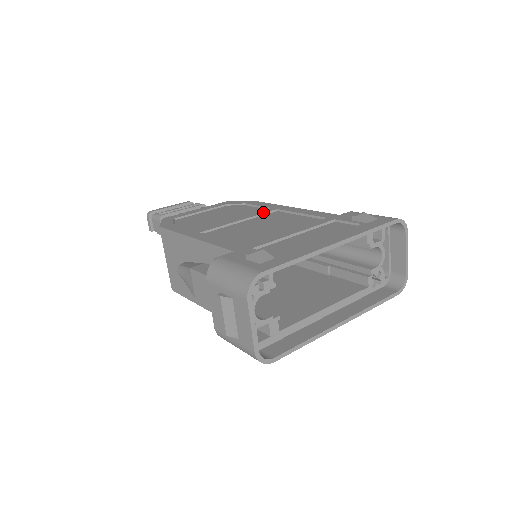
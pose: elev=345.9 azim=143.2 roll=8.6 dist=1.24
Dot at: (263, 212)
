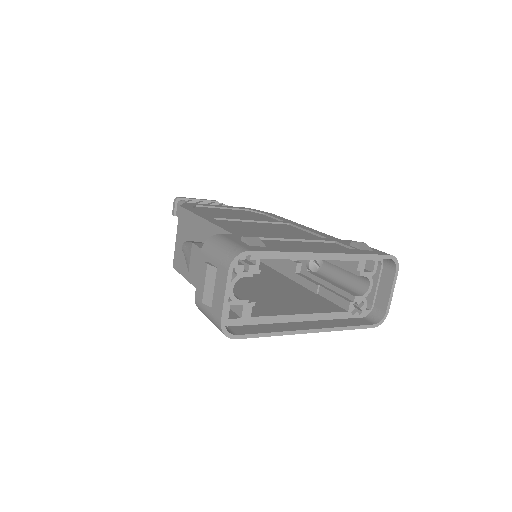
Dot at: (275, 221)
